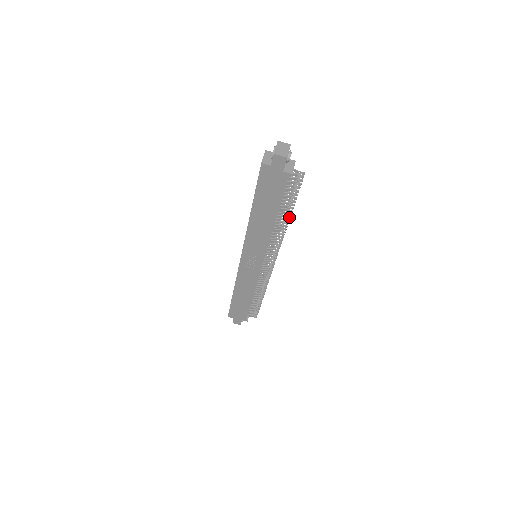
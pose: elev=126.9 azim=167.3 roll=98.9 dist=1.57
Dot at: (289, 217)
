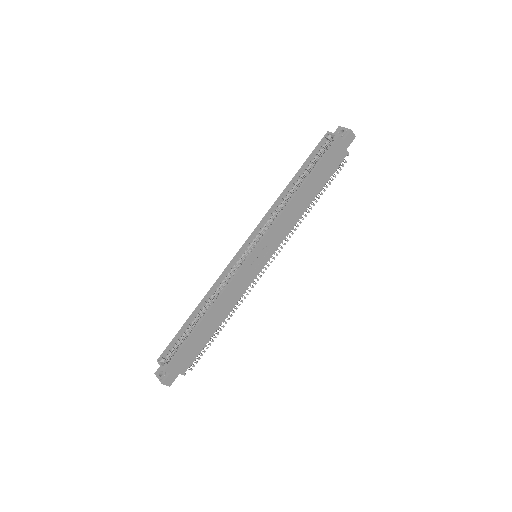
Dot at: occluded
